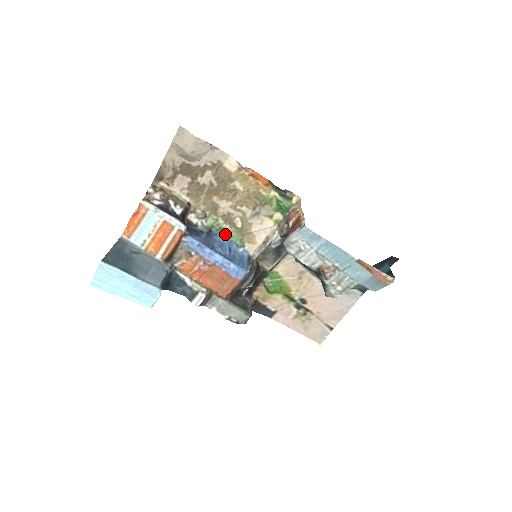
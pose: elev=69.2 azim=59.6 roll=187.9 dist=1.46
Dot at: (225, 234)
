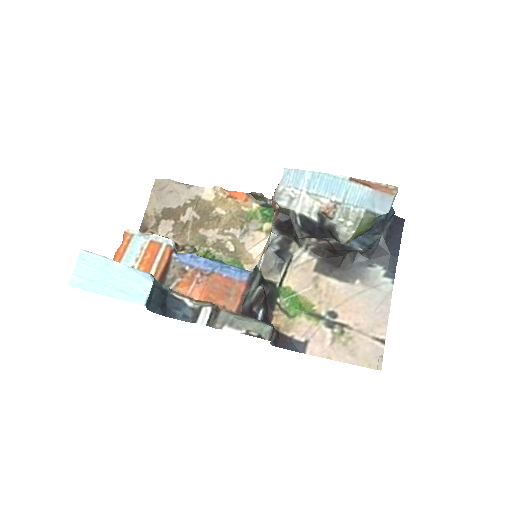
Dot at: (220, 260)
